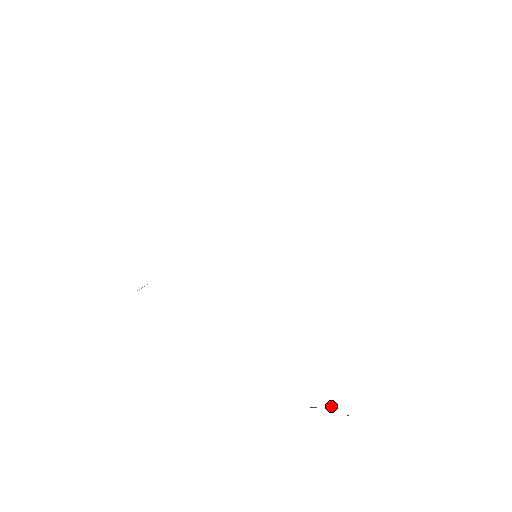
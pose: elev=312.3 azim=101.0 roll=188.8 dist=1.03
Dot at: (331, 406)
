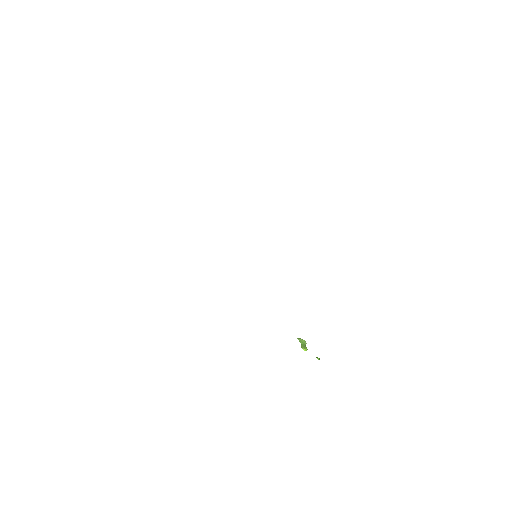
Dot at: (304, 348)
